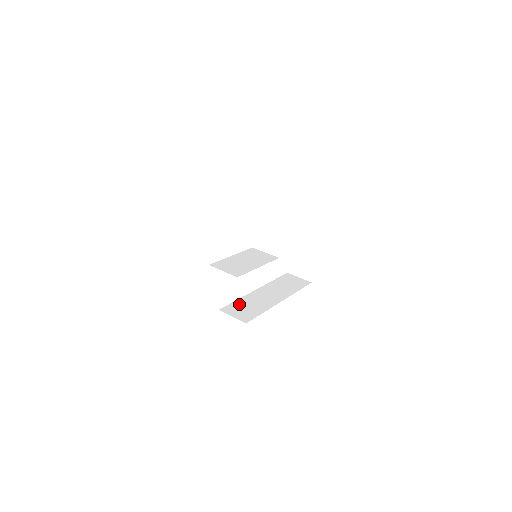
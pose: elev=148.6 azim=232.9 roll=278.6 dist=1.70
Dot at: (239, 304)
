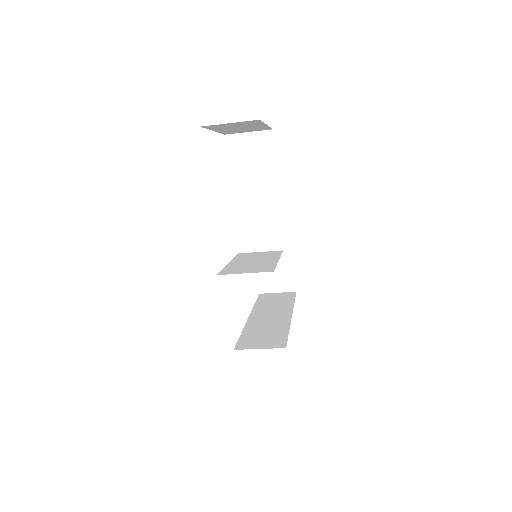
Dot at: (250, 335)
